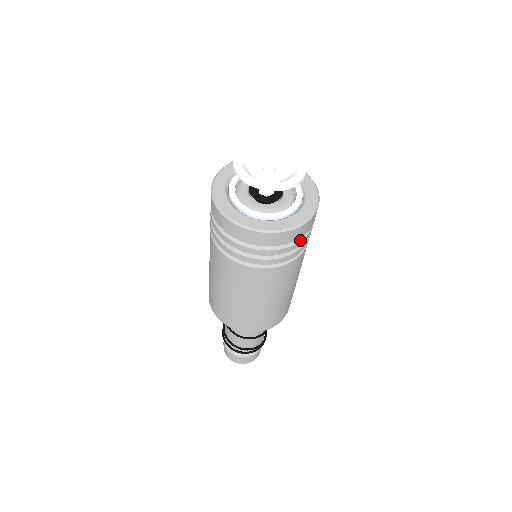
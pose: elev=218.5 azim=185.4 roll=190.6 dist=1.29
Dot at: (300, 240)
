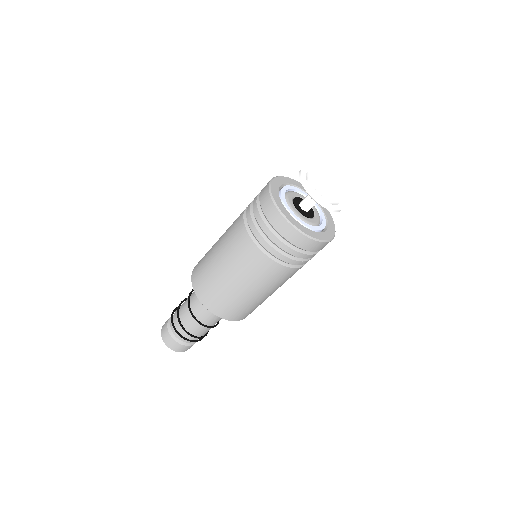
Dot at: occluded
